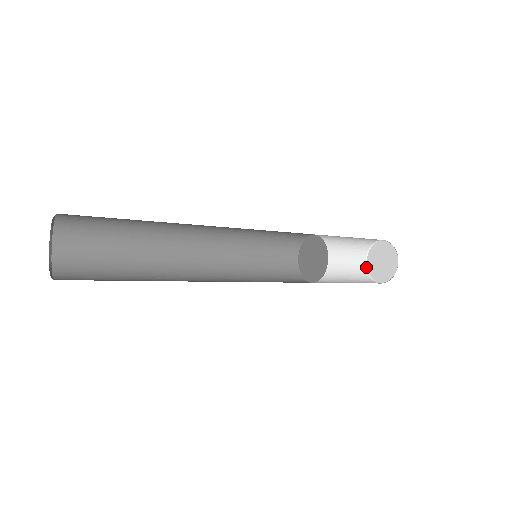
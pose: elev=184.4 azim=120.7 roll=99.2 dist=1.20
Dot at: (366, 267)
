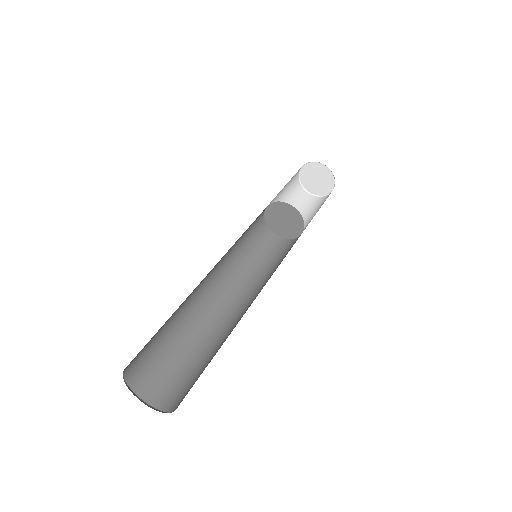
Dot at: (302, 186)
